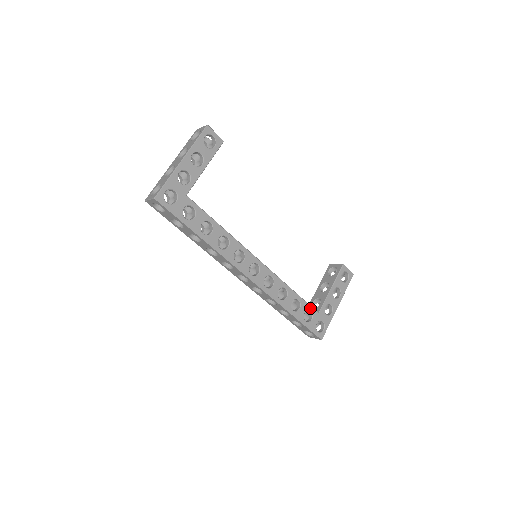
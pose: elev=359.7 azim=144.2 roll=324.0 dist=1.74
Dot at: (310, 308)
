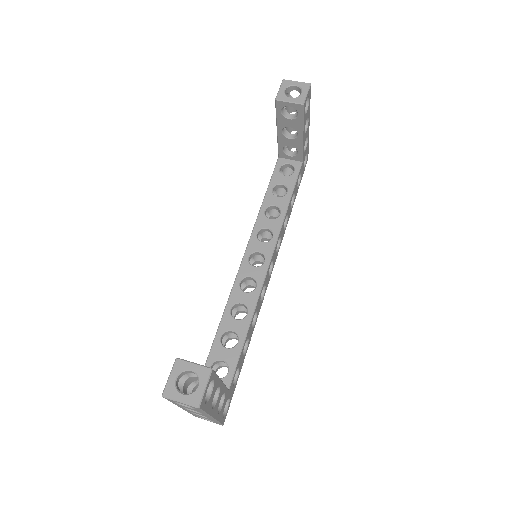
Dot at: (298, 177)
